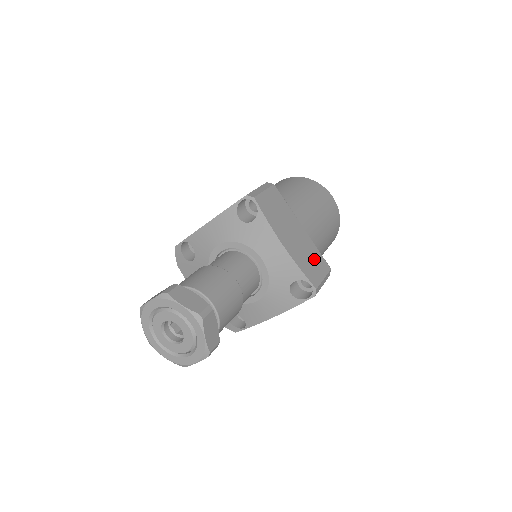
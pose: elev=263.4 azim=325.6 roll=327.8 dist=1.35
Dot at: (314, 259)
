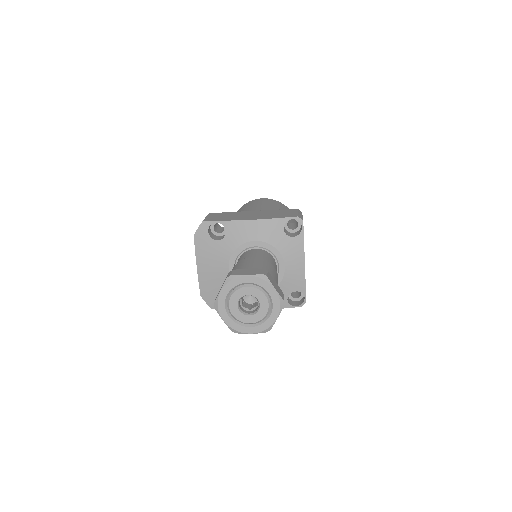
Dot at: occluded
